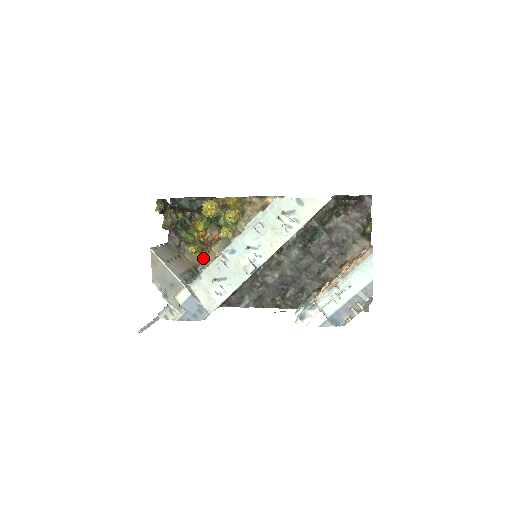
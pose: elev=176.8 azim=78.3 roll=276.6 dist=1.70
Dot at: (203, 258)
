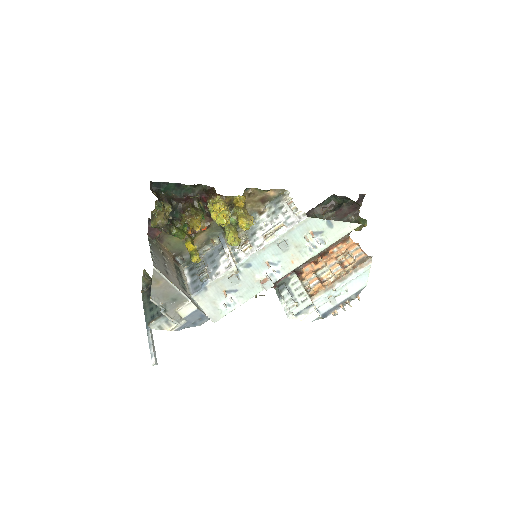
Dot at: (183, 247)
